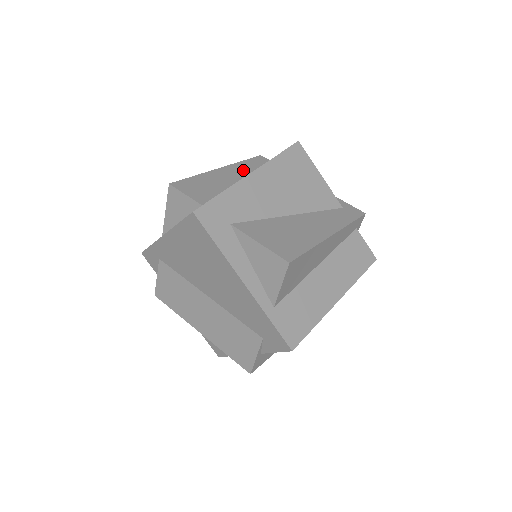
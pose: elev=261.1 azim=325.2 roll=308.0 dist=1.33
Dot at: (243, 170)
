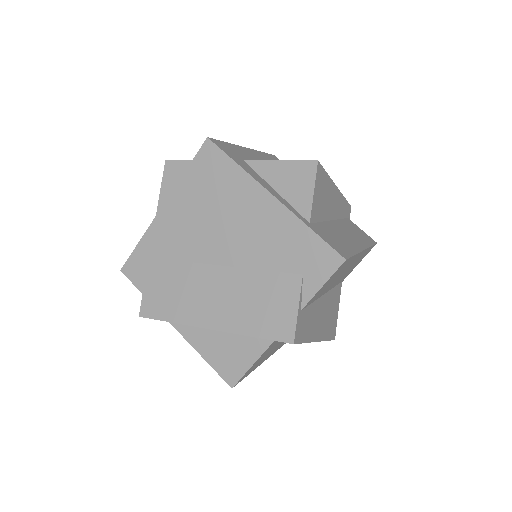
Dot at: occluded
